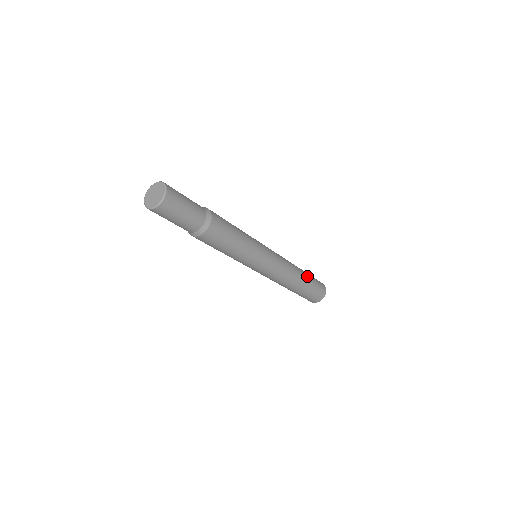
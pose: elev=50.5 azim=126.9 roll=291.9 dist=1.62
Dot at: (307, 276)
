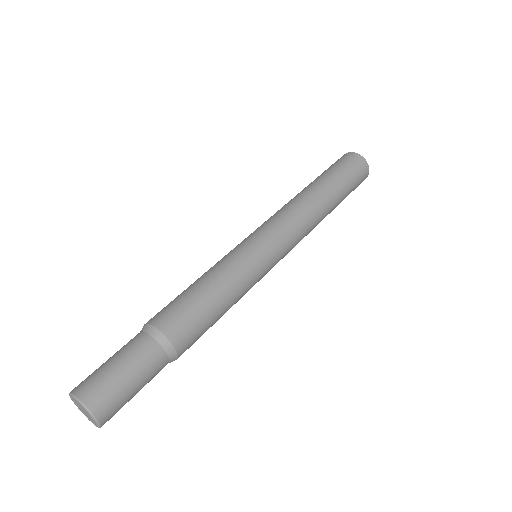
Dot at: (332, 185)
